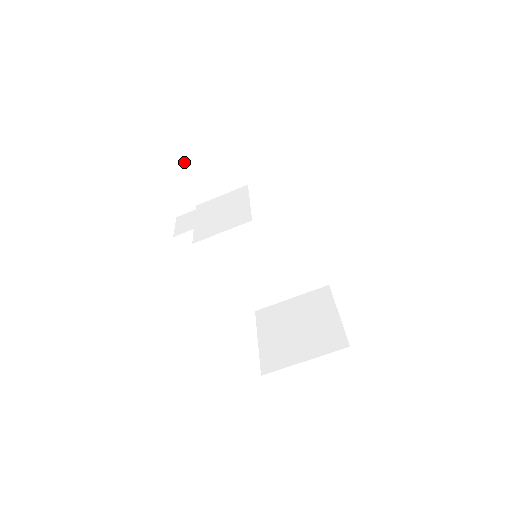
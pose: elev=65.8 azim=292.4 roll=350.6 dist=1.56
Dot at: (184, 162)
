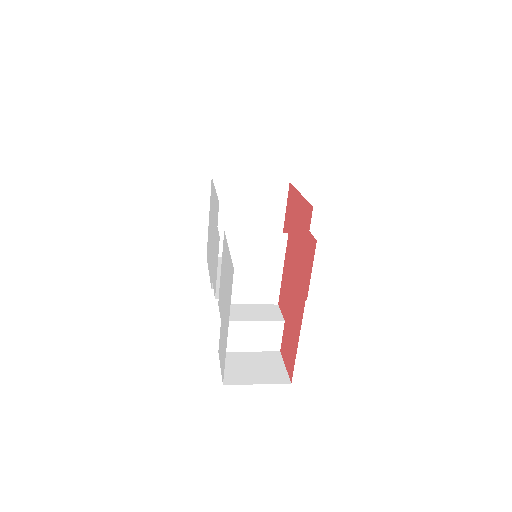
Dot at: occluded
